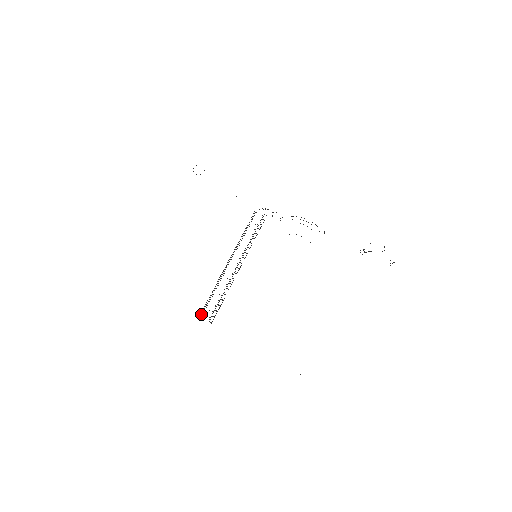
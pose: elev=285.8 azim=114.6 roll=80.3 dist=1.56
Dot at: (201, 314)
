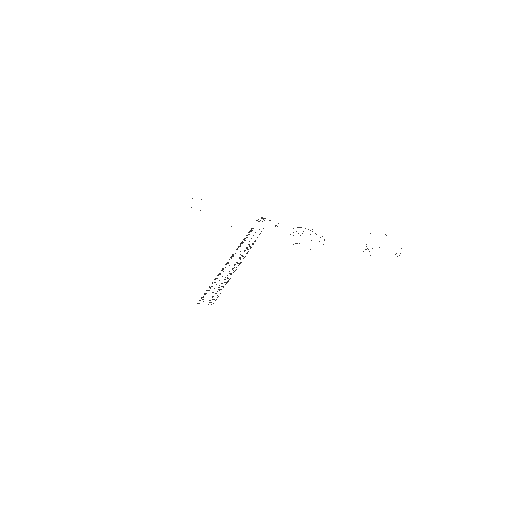
Dot at: (200, 300)
